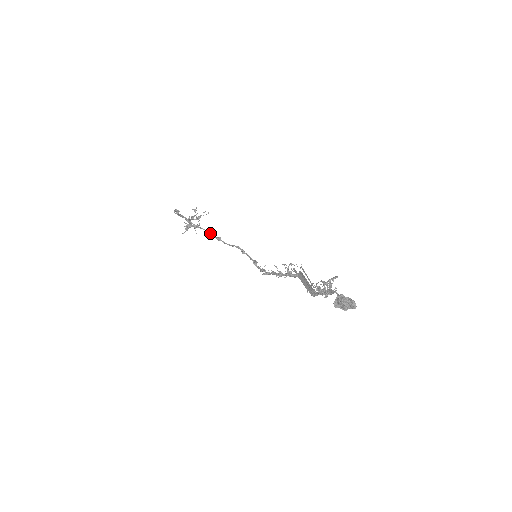
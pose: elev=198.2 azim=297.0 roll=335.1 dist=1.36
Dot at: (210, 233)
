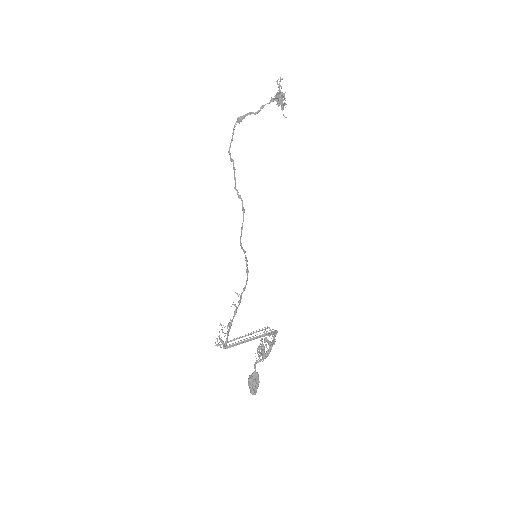
Dot at: occluded
